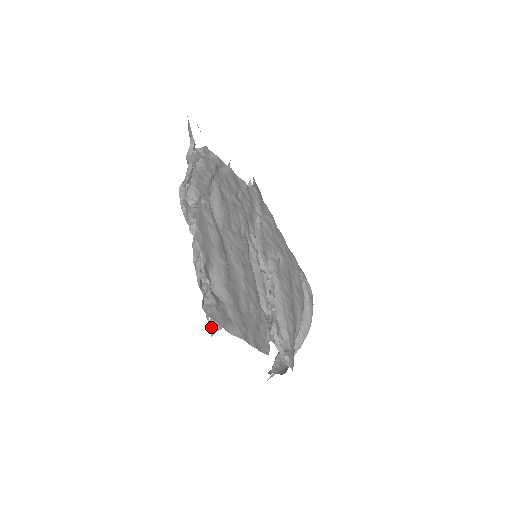
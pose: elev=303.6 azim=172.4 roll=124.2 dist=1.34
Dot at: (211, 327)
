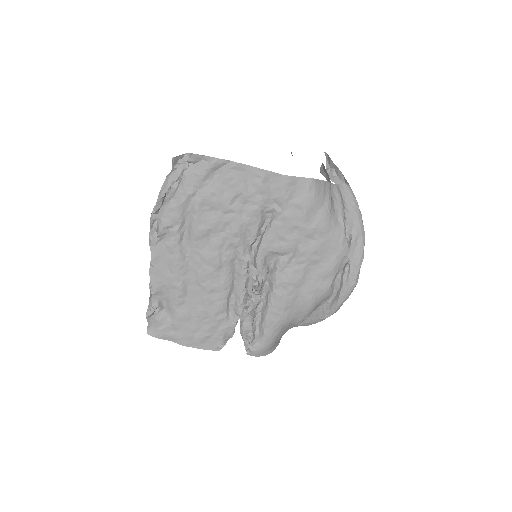
Dot at: occluded
